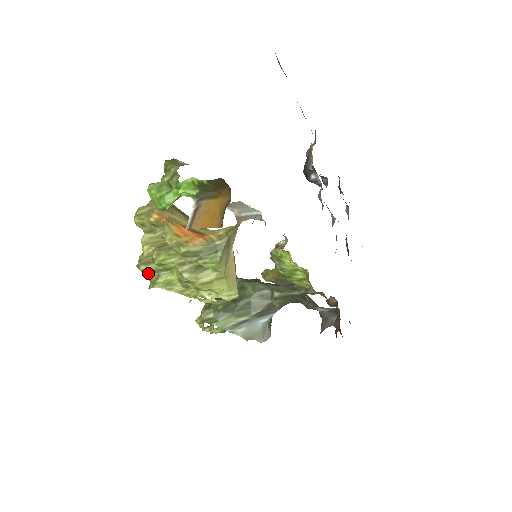
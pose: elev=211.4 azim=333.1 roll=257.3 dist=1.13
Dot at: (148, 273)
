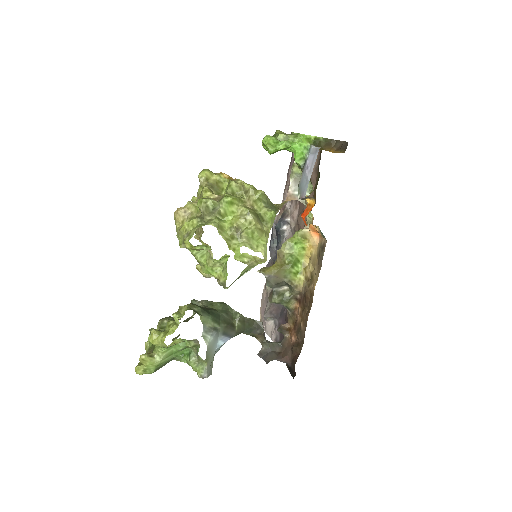
Dot at: (198, 217)
